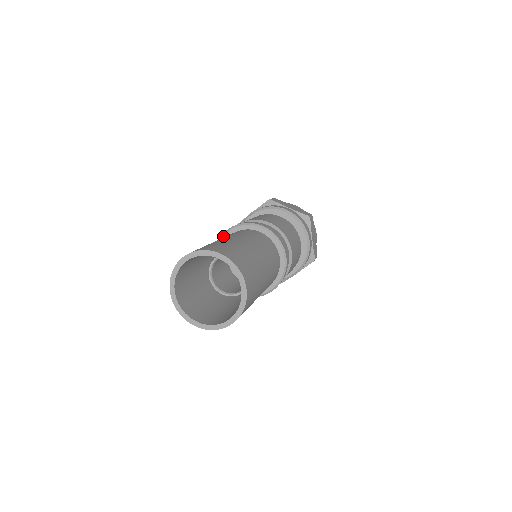
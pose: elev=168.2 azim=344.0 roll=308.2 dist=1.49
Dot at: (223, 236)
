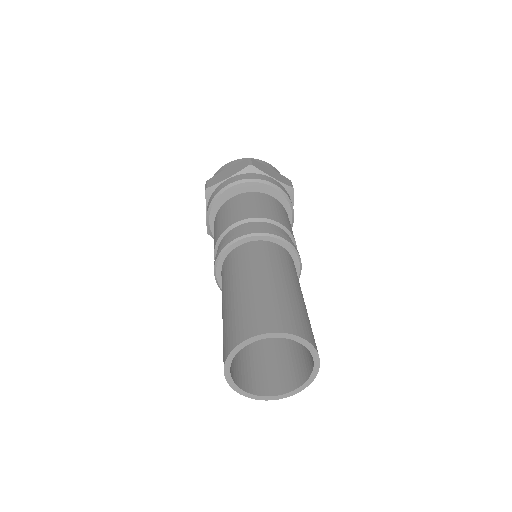
Dot at: (231, 245)
